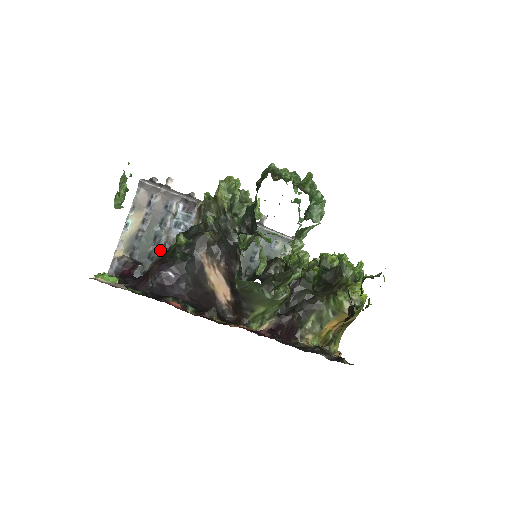
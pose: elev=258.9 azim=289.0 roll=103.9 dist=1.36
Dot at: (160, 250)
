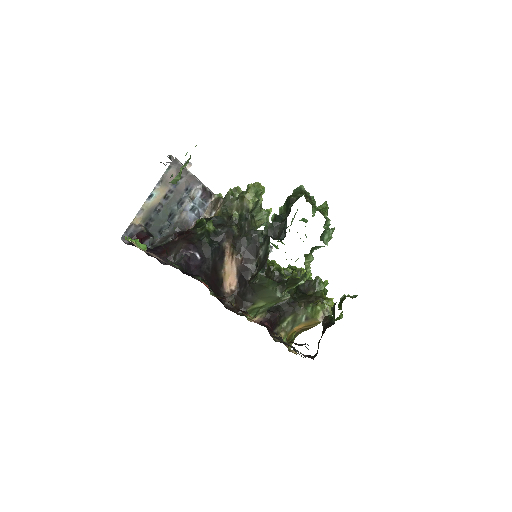
Dot at: (171, 227)
